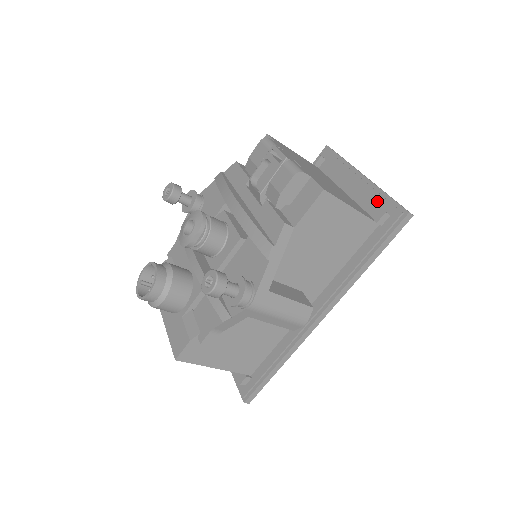
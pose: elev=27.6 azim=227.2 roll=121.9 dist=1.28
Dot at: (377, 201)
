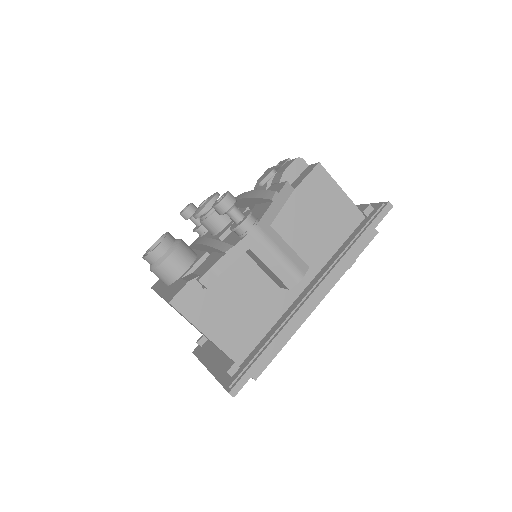
Dot at: (362, 209)
